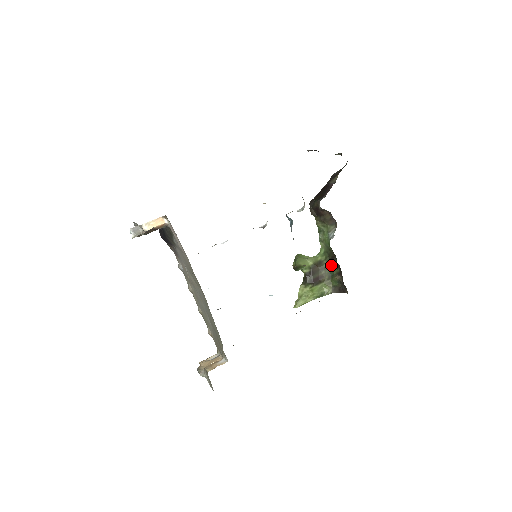
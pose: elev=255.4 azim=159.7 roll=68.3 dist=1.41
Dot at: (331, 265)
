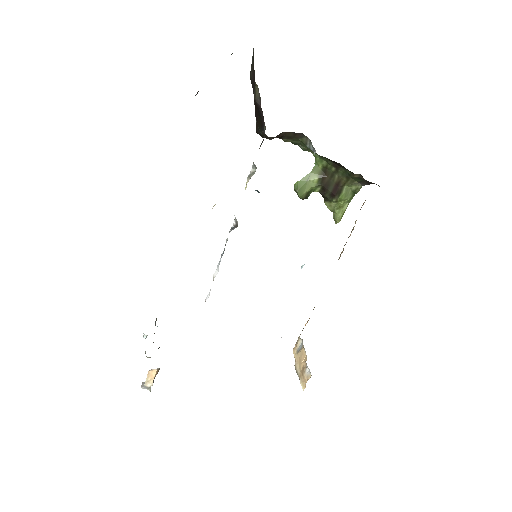
Dot at: (338, 167)
